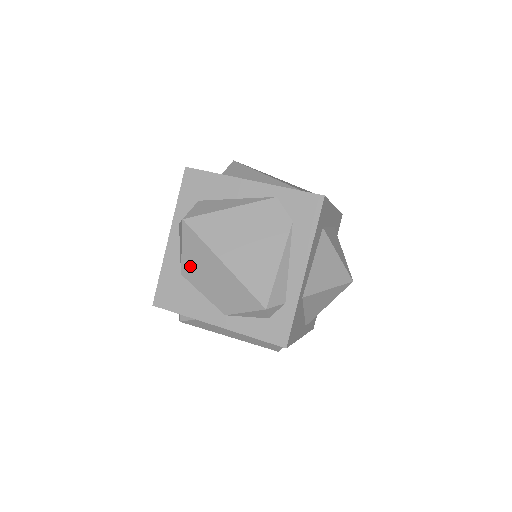
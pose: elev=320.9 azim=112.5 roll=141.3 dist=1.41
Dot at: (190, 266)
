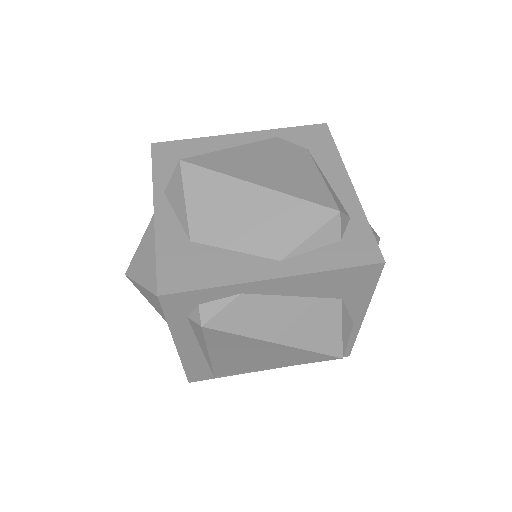
Dot at: (204, 219)
